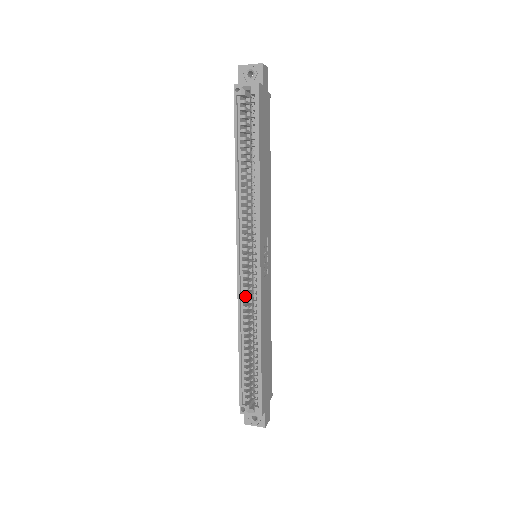
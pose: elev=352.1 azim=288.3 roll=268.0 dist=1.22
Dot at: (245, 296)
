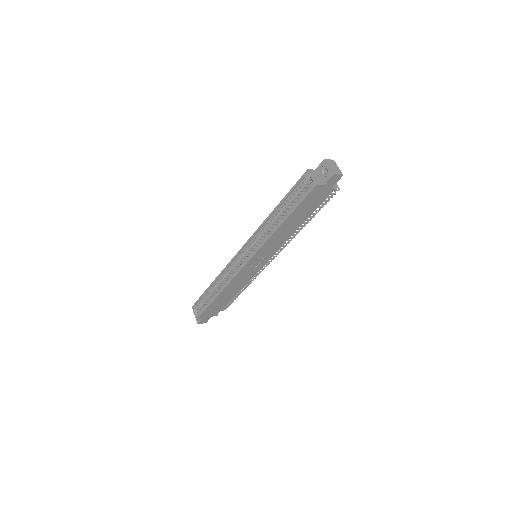
Dot at: (234, 267)
